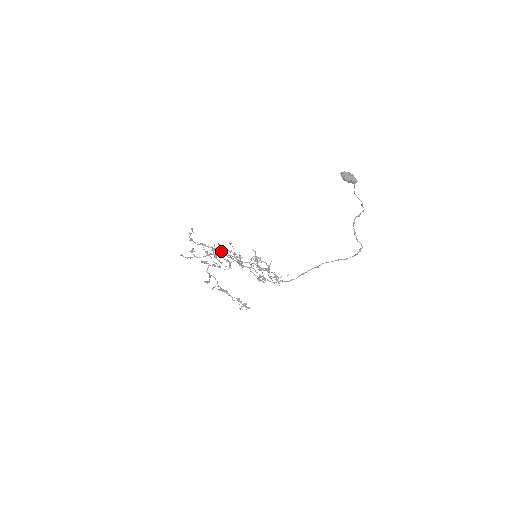
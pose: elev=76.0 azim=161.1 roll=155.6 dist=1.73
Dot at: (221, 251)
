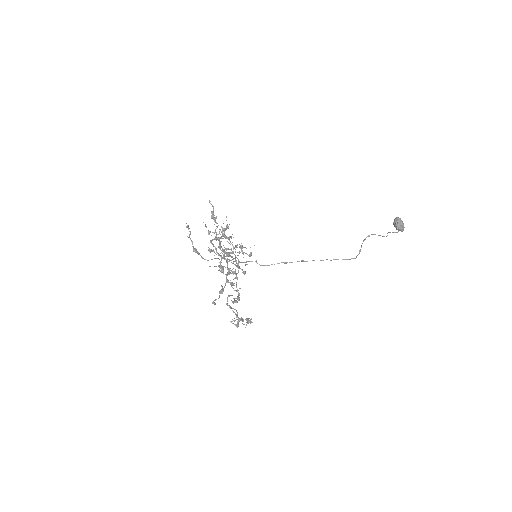
Dot at: (227, 260)
